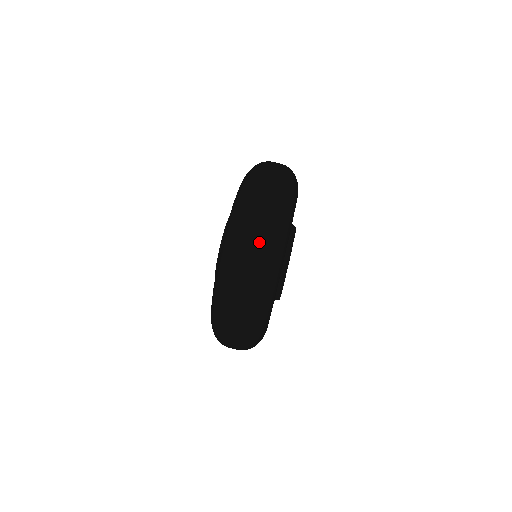
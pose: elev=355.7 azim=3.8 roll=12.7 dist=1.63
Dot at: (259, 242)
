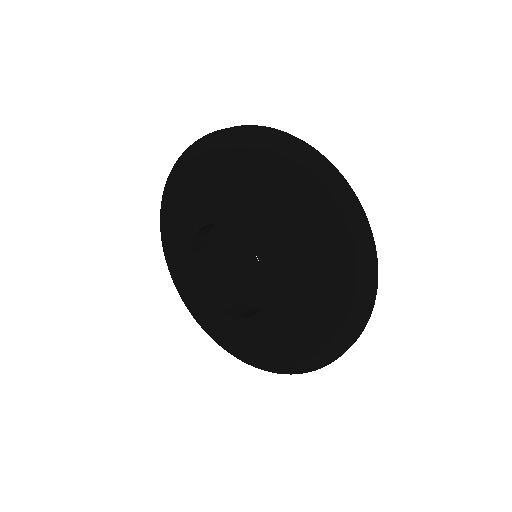
Dot at: (352, 197)
